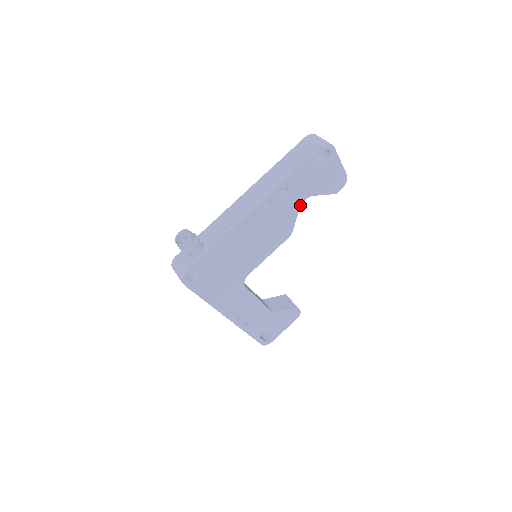
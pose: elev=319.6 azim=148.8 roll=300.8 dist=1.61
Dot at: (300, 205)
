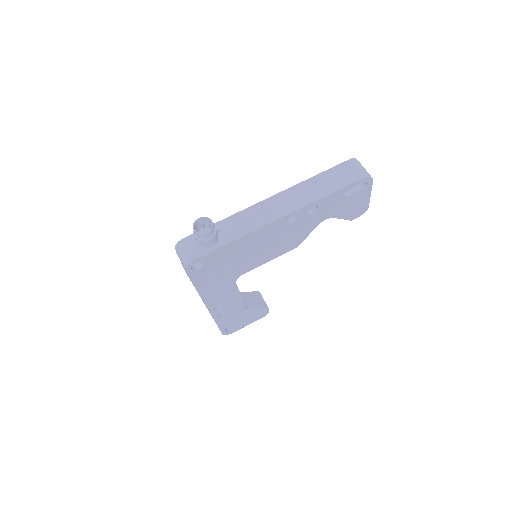
Dot at: (319, 223)
